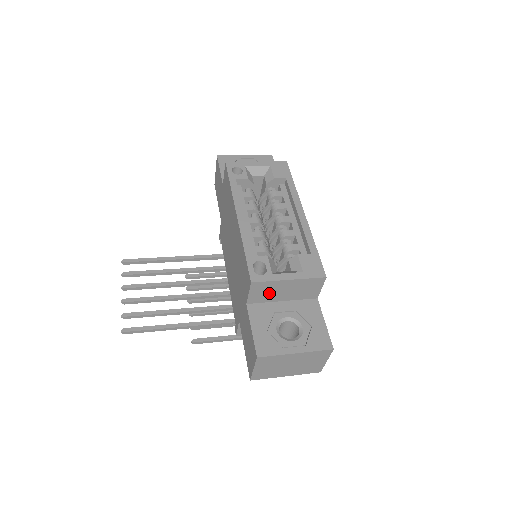
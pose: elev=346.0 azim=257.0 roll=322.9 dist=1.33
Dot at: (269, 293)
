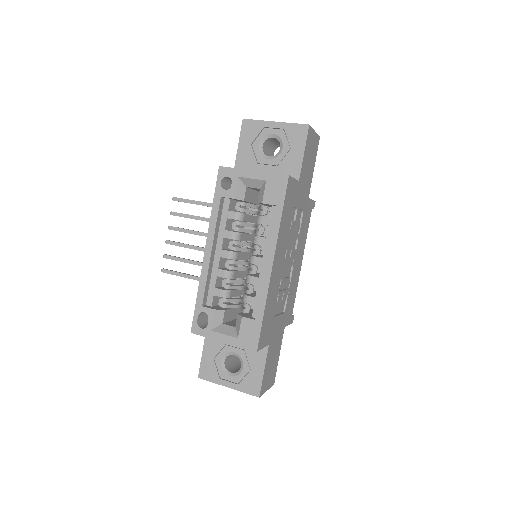
Dot at: occluded
